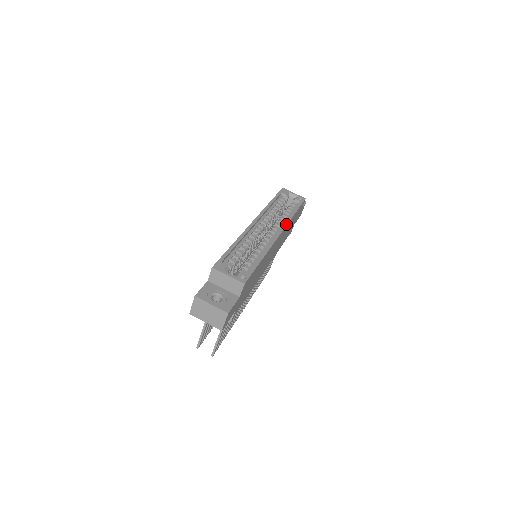
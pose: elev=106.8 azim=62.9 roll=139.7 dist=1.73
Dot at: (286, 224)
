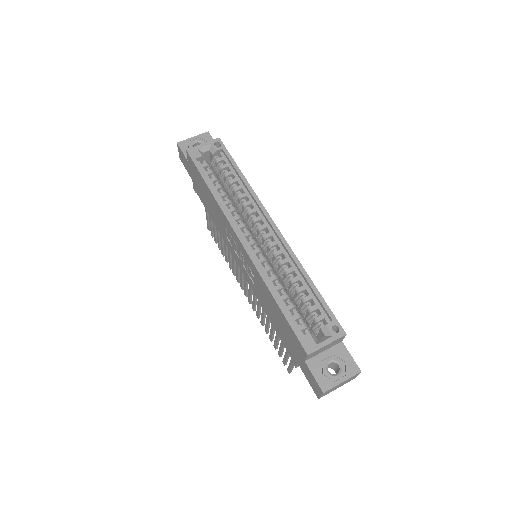
Dot at: (261, 204)
